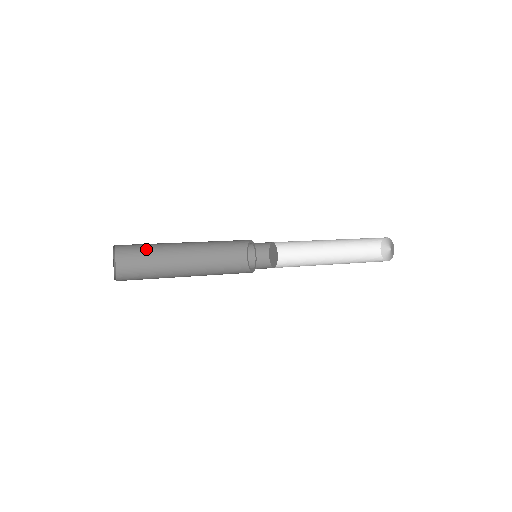
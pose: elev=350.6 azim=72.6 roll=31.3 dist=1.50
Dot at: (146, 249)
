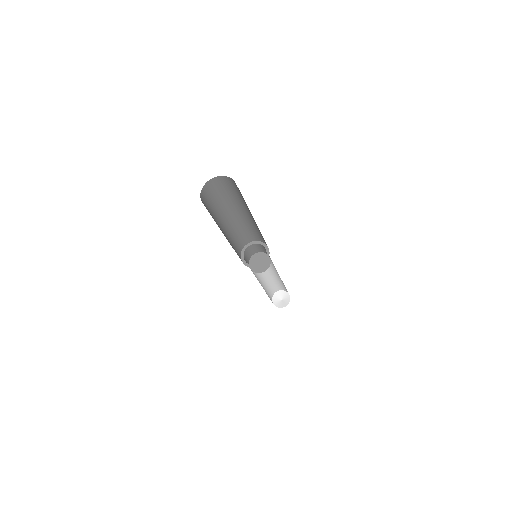
Dot at: (211, 213)
